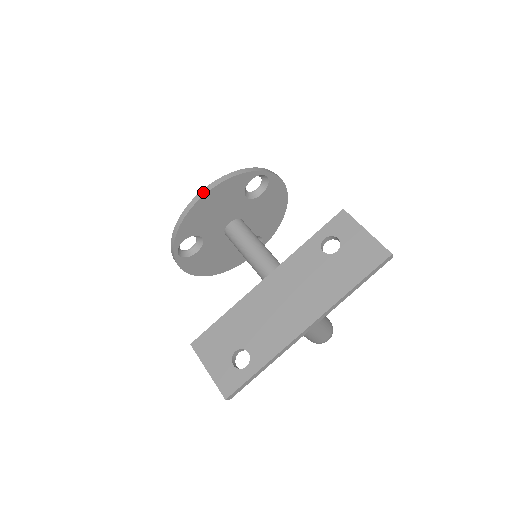
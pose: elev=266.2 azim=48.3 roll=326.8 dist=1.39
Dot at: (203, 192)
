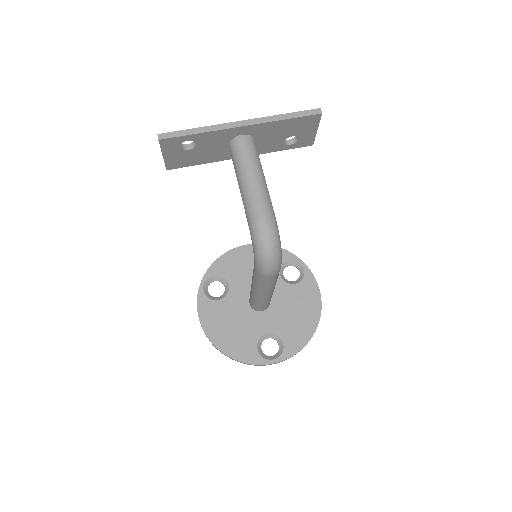
Dot at: (248, 245)
